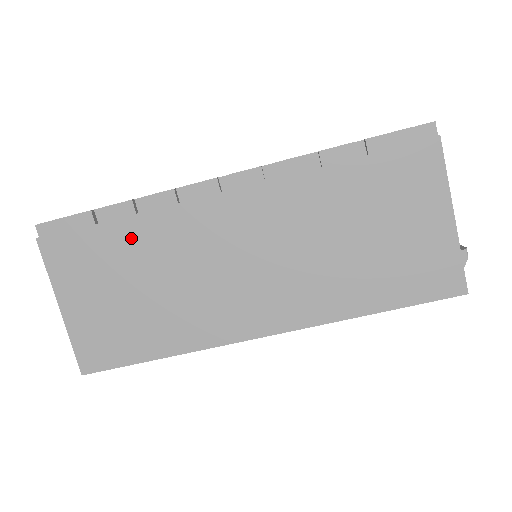
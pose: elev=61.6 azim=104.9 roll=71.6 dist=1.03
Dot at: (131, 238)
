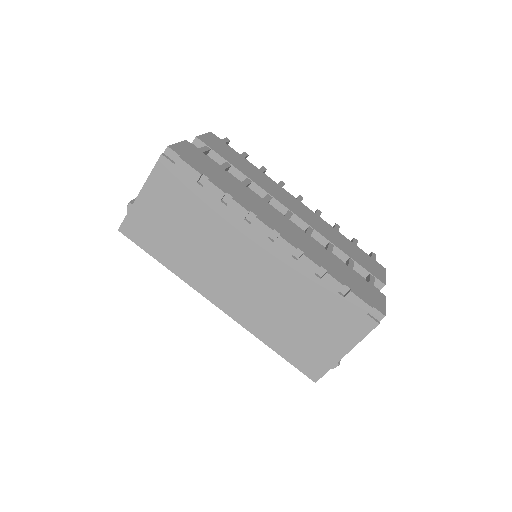
Dot at: (206, 207)
